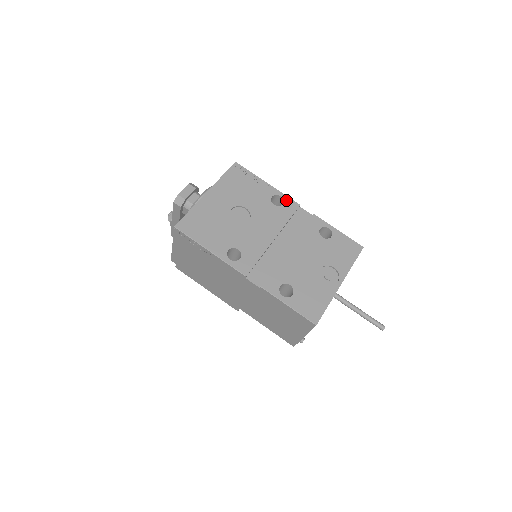
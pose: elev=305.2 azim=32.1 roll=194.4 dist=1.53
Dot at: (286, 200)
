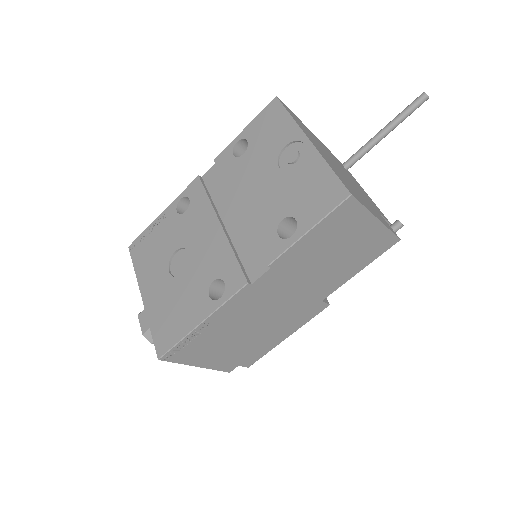
Dot at: (186, 194)
